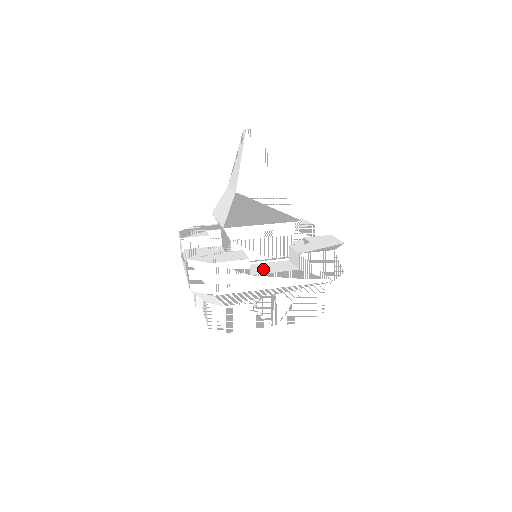
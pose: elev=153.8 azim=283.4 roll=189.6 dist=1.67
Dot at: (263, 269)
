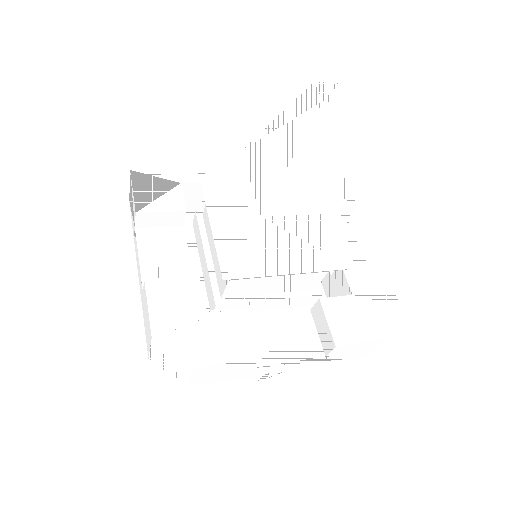
Dot at: (272, 344)
